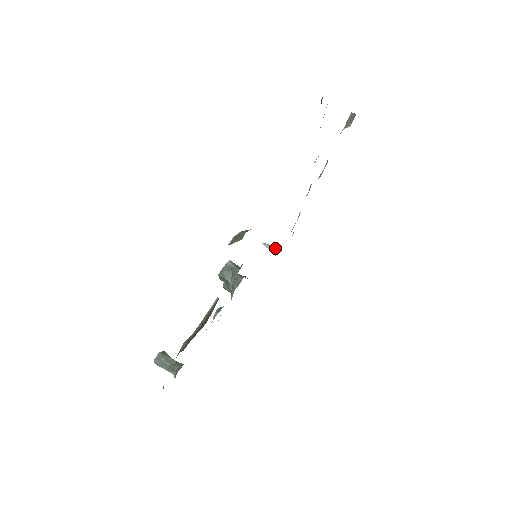
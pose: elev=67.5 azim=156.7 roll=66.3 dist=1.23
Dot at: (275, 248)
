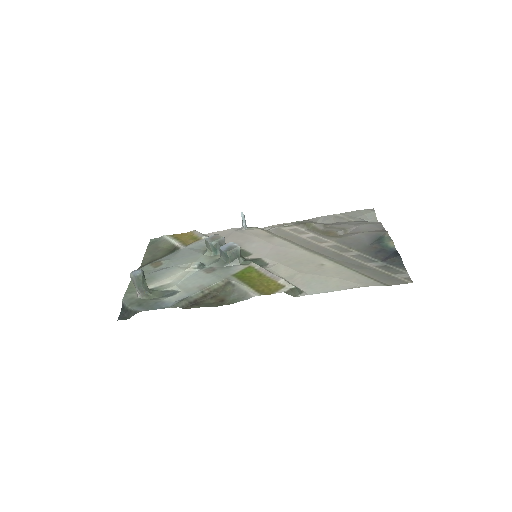
Dot at: occluded
